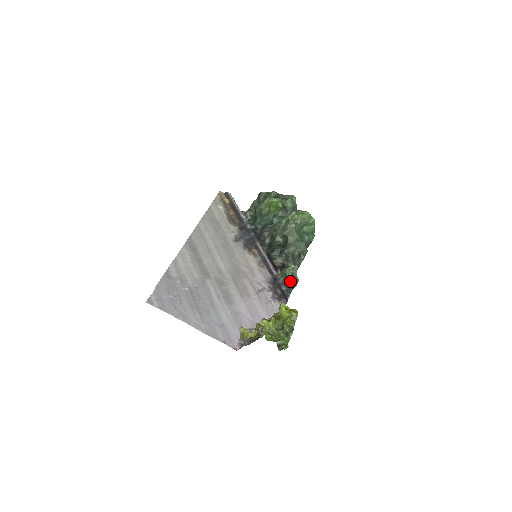
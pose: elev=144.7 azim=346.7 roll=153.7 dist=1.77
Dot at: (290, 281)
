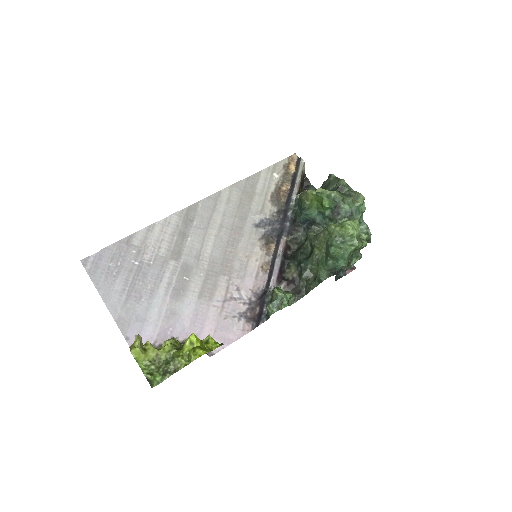
Dot at: occluded
